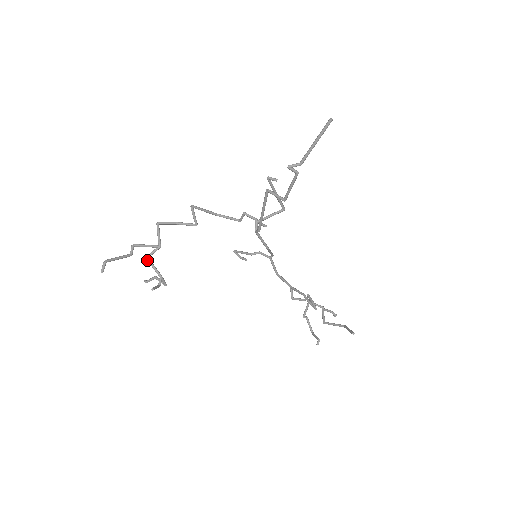
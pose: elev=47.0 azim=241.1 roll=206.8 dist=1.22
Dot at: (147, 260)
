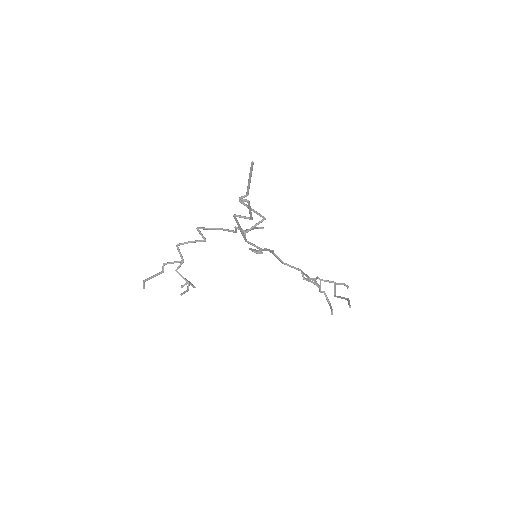
Dot at: occluded
